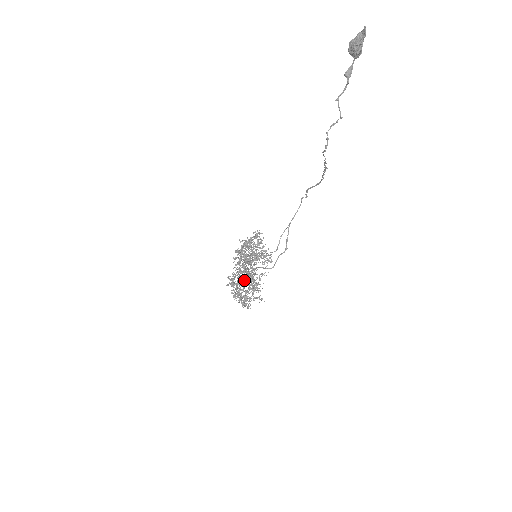
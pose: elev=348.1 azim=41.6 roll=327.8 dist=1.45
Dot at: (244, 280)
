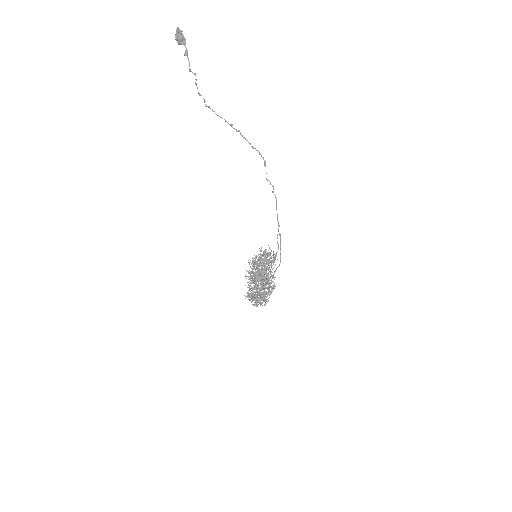
Dot at: (264, 290)
